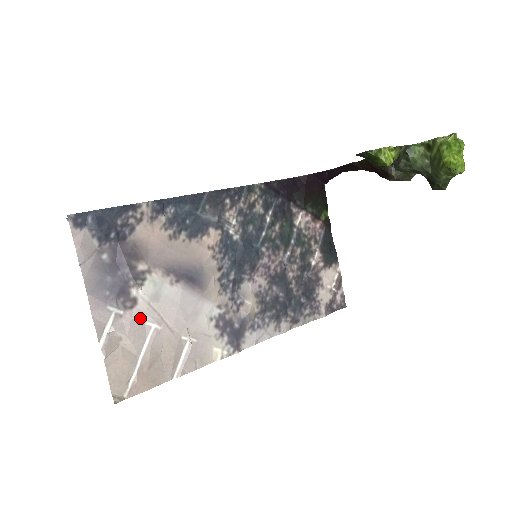
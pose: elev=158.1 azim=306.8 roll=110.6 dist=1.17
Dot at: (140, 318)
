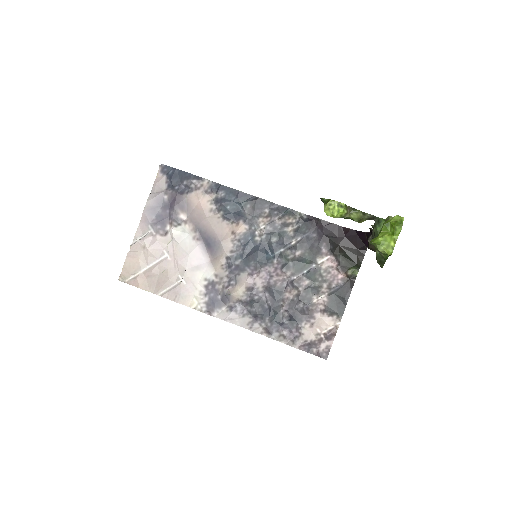
Dot at: (162, 244)
